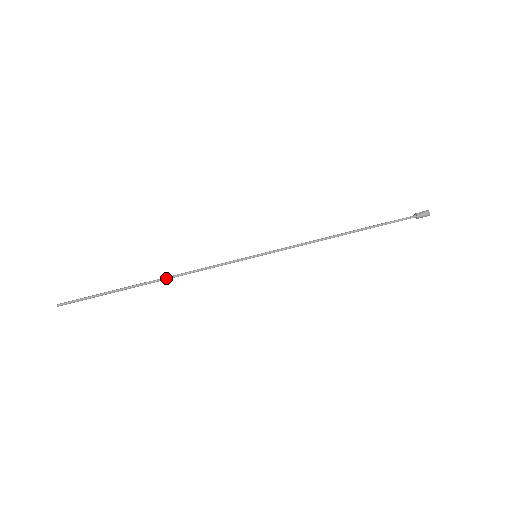
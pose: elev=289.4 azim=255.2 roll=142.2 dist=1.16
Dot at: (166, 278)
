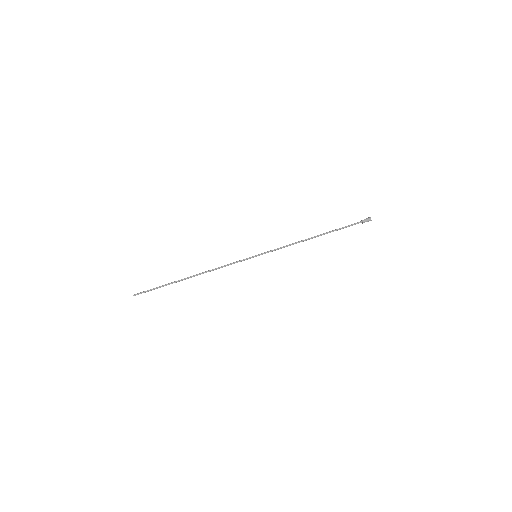
Dot at: (199, 274)
